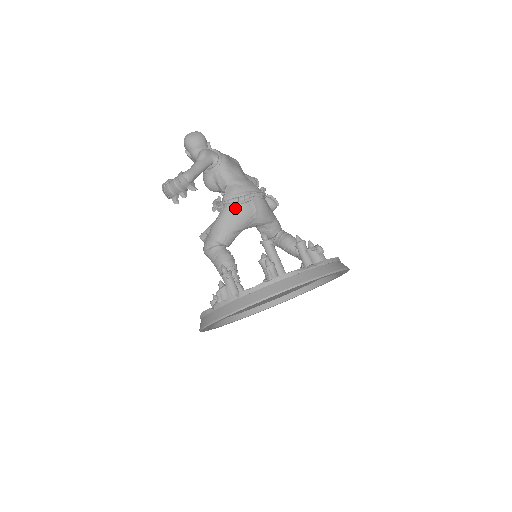
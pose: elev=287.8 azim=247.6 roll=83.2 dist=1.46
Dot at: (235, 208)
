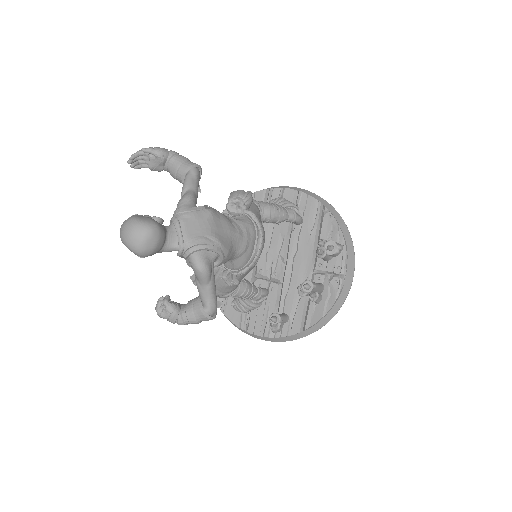
Dot at: (250, 269)
